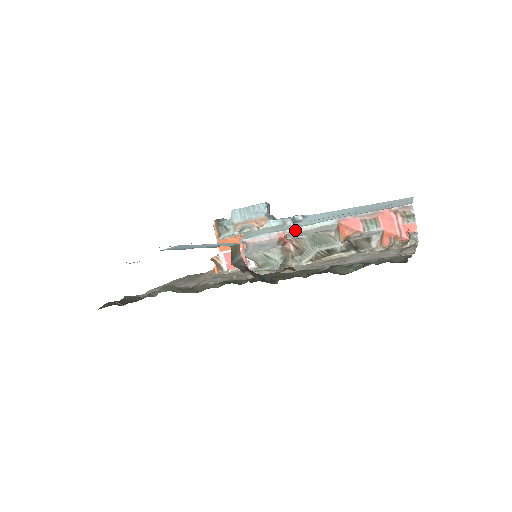
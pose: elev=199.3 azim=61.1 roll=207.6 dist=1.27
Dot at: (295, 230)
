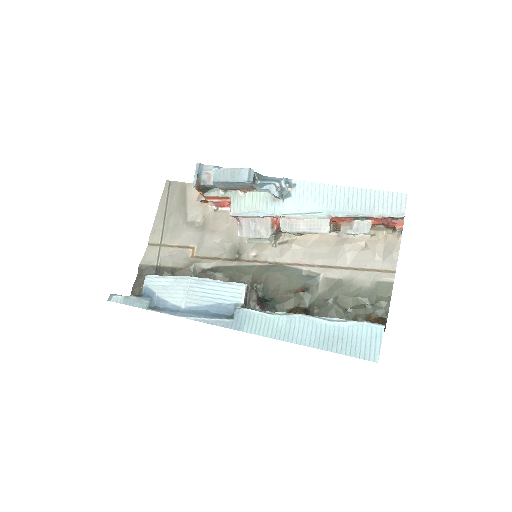
Dot at: (287, 217)
